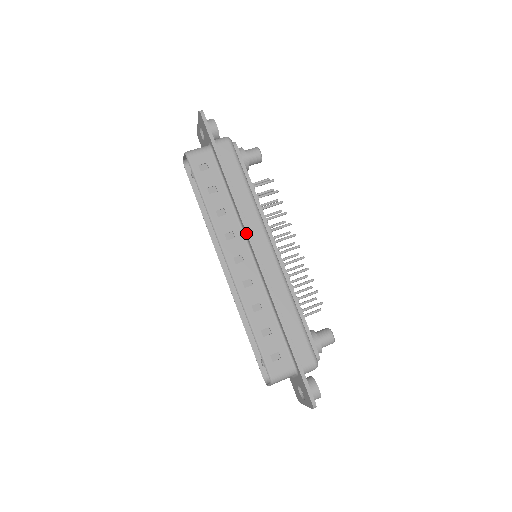
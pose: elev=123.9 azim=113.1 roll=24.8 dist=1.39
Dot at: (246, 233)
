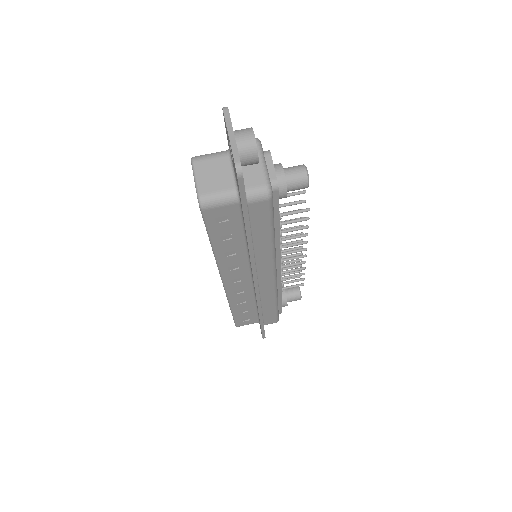
Dot at: (252, 274)
